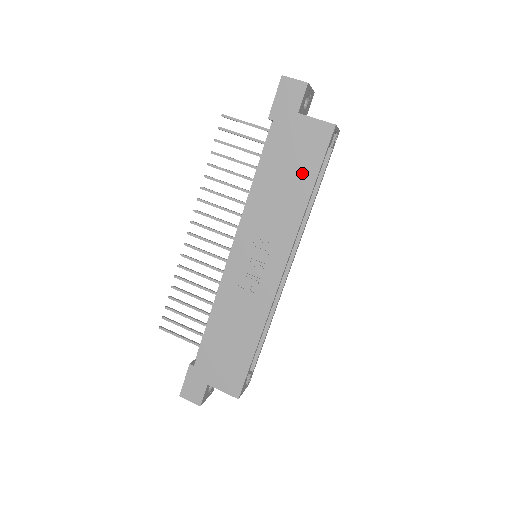
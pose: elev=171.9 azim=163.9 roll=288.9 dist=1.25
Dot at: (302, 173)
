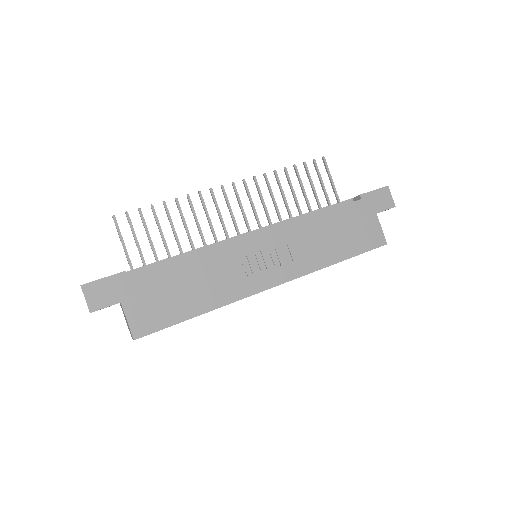
Dot at: (346, 245)
